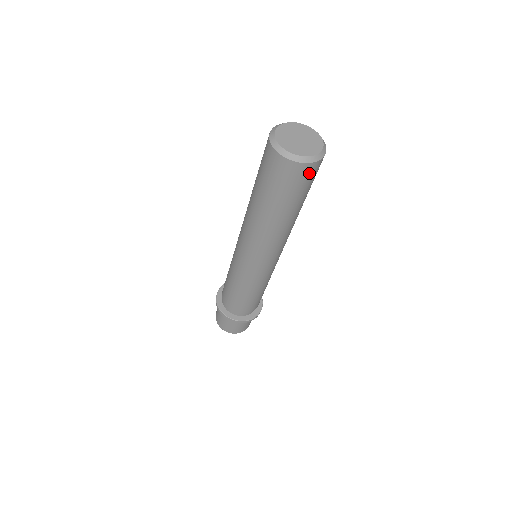
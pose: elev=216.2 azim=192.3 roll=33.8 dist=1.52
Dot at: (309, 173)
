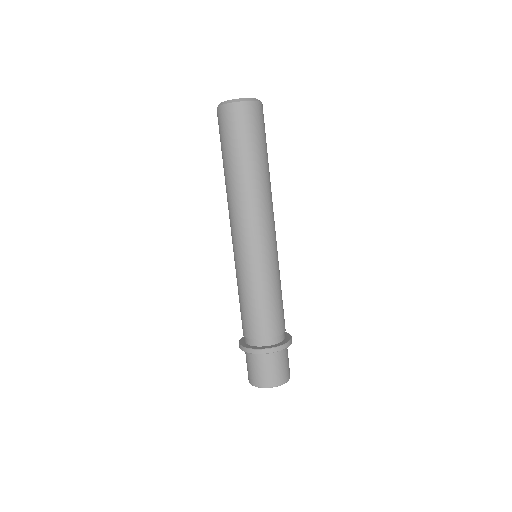
Dot at: (263, 115)
